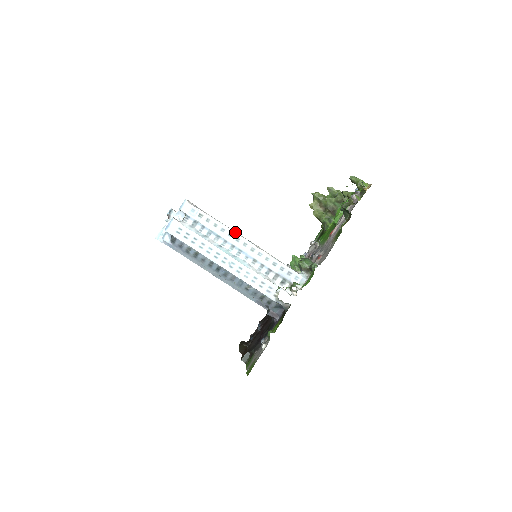
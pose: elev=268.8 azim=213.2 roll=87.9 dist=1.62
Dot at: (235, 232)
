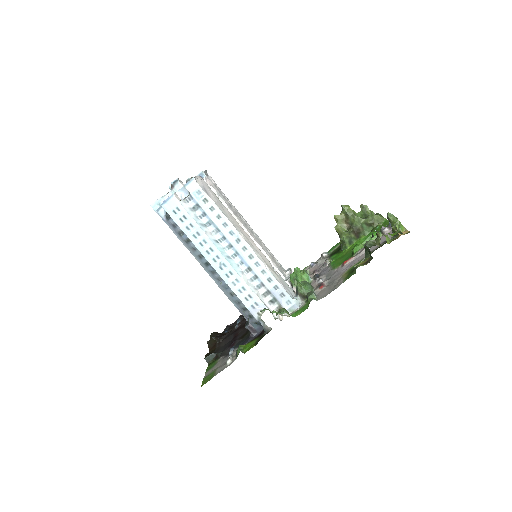
Dot at: (238, 231)
